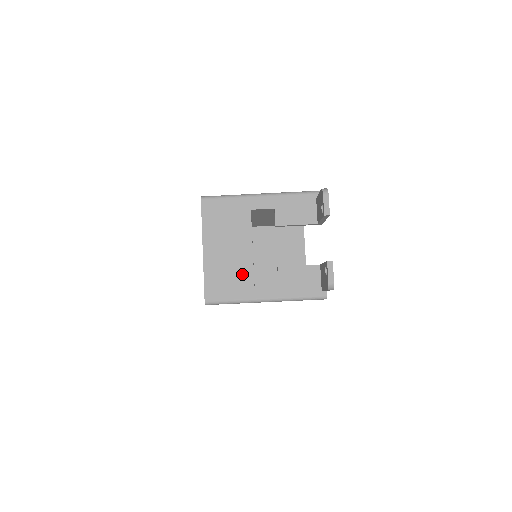
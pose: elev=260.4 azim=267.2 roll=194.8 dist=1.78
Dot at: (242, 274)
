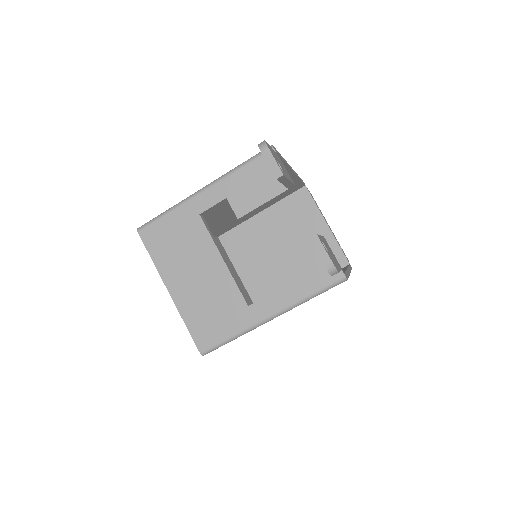
Dot at: (227, 299)
